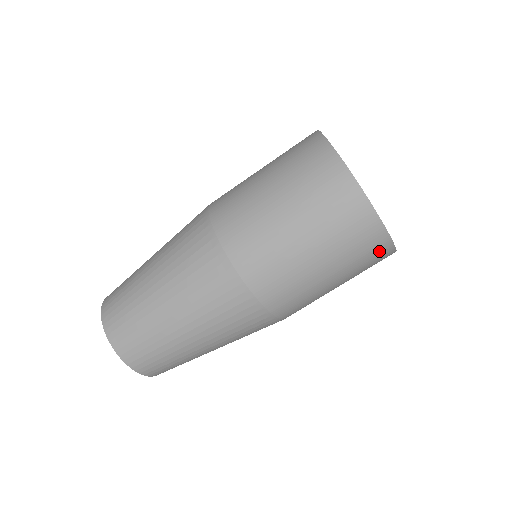
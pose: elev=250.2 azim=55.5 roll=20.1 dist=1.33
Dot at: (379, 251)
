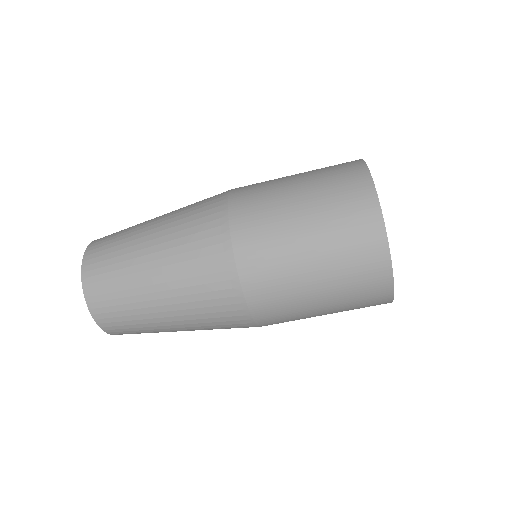
Dot at: occluded
